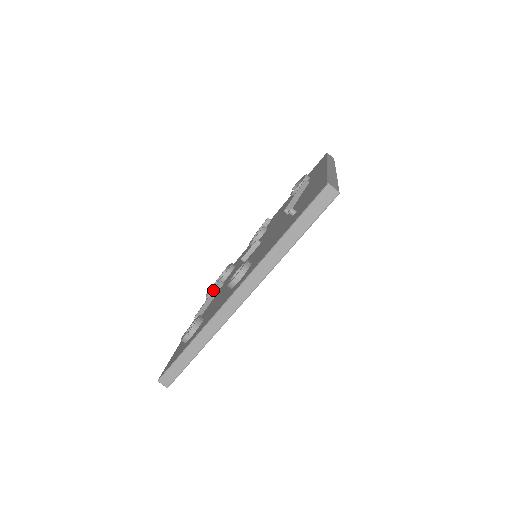
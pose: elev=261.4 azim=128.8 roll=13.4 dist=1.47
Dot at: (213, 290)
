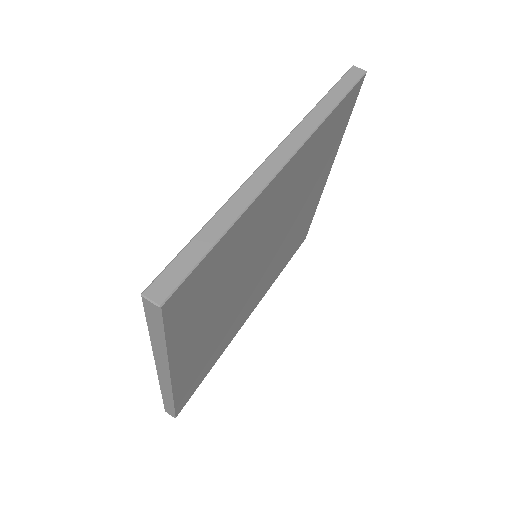
Dot at: occluded
